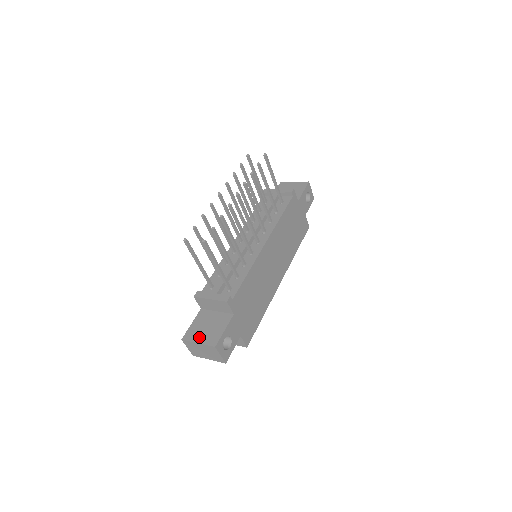
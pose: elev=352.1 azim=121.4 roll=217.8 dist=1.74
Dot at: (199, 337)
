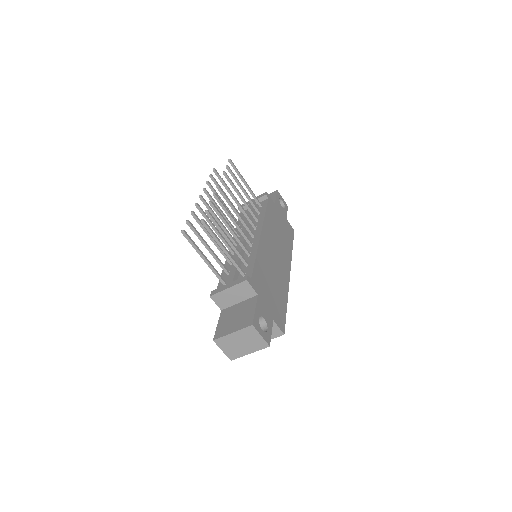
Dot at: (231, 328)
